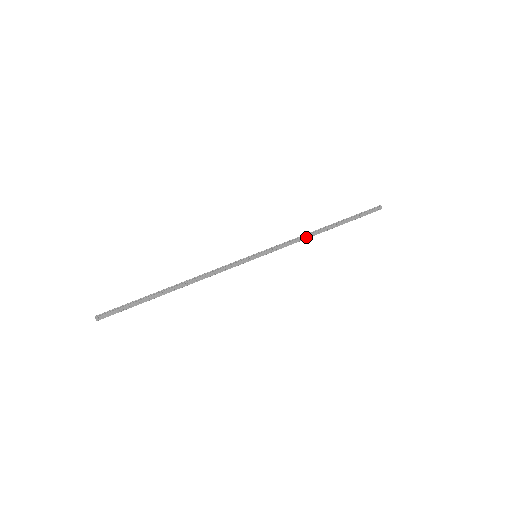
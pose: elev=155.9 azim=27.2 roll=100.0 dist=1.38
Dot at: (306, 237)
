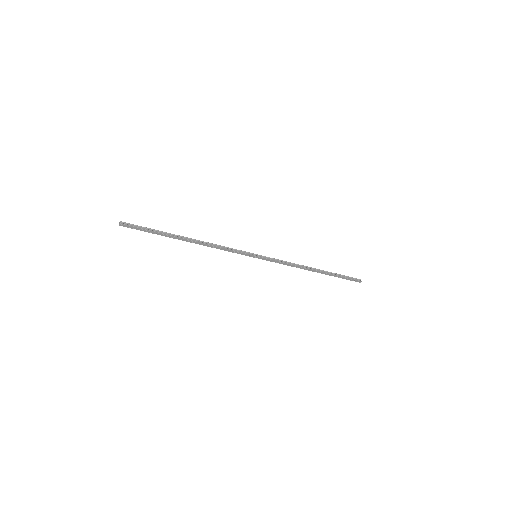
Dot at: (298, 267)
